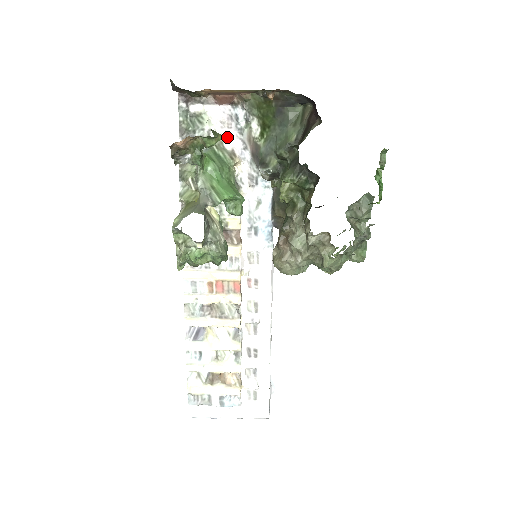
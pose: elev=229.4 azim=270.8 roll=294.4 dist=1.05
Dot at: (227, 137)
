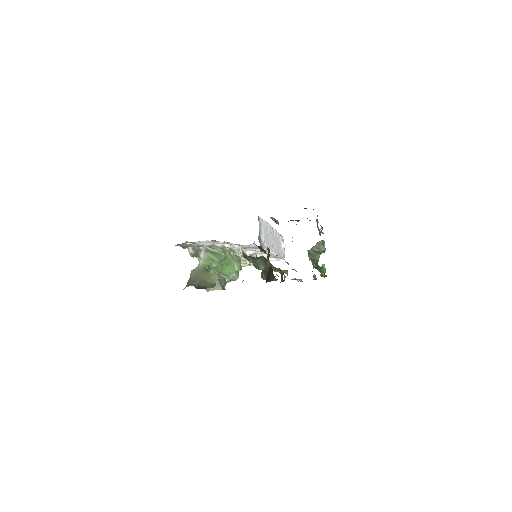
Dot at: (216, 244)
